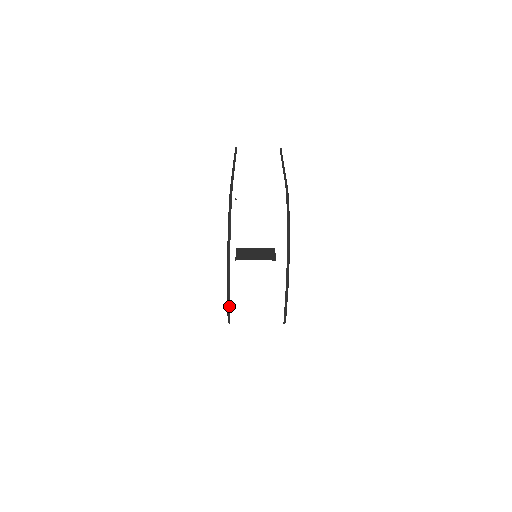
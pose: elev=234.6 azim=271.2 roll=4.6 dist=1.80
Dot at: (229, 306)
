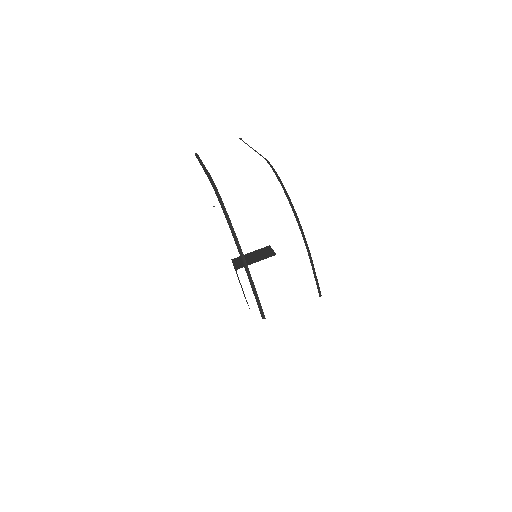
Dot at: (258, 300)
